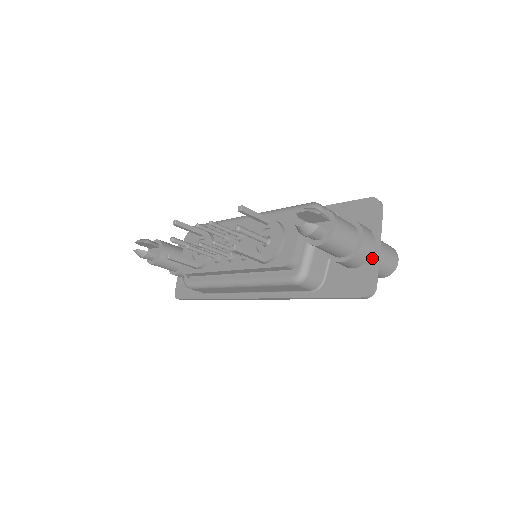
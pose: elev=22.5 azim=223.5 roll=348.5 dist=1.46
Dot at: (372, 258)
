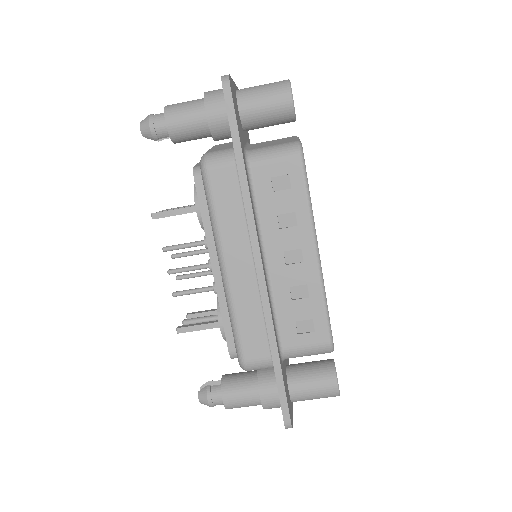
Dot at: occluded
